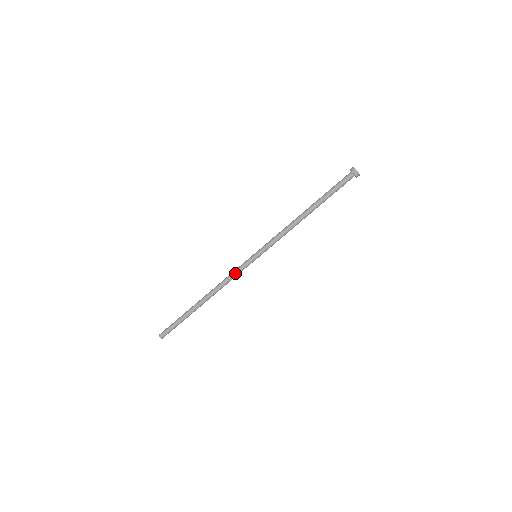
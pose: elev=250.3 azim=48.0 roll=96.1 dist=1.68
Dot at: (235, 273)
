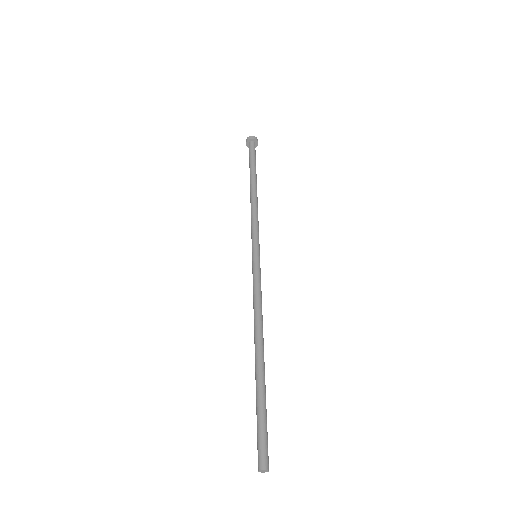
Dot at: (259, 287)
